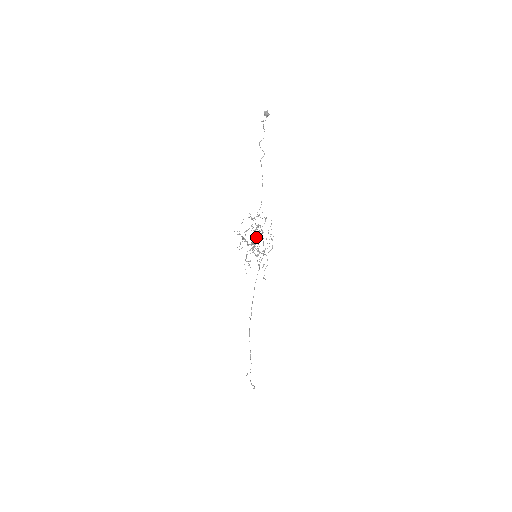
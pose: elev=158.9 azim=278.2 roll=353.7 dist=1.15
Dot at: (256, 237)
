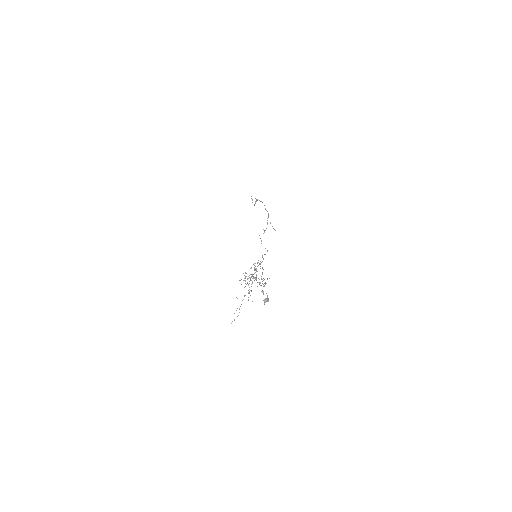
Dot at: occluded
